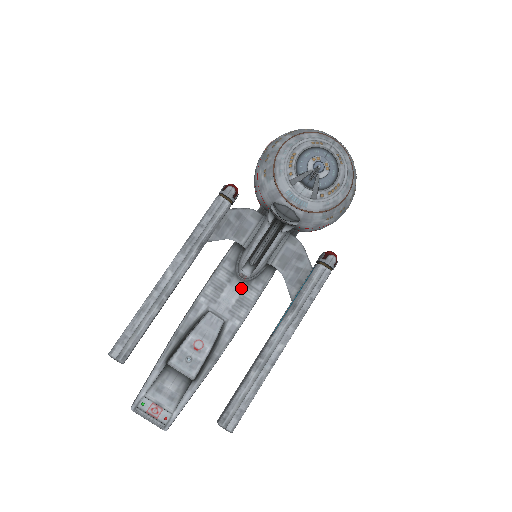
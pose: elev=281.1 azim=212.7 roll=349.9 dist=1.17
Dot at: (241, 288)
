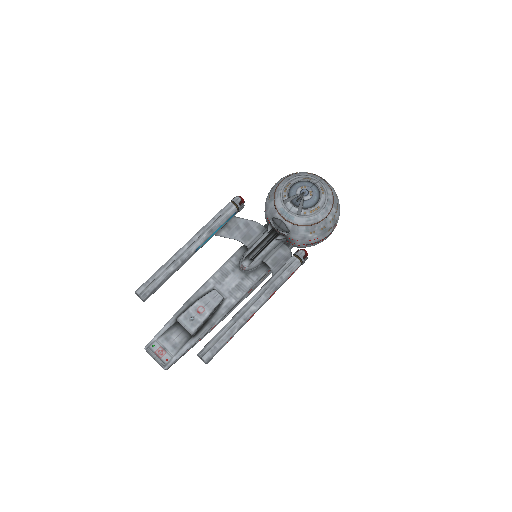
Dot at: (241, 277)
